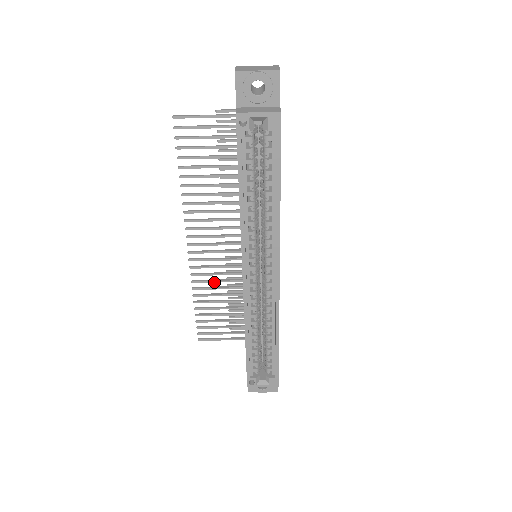
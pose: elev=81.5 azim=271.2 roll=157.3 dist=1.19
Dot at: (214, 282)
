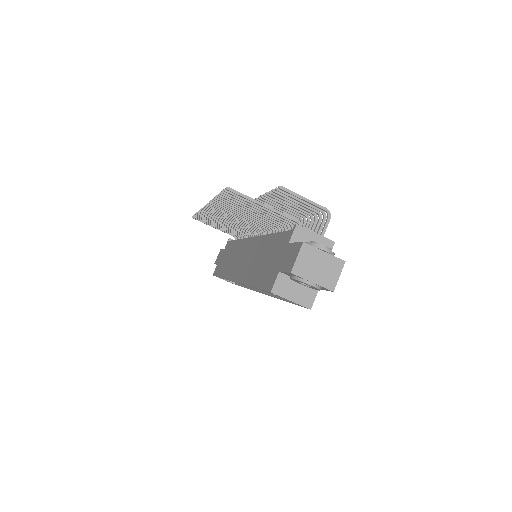
Dot at: (219, 220)
